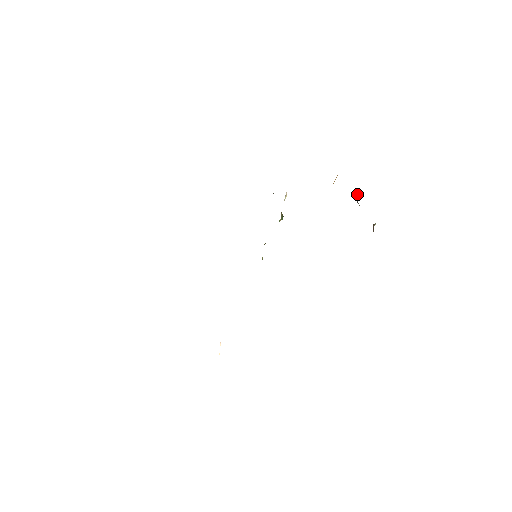
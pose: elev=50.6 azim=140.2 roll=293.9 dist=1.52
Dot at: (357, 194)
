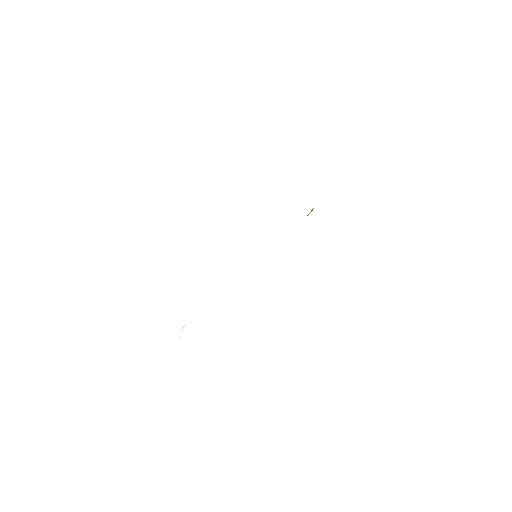
Dot at: occluded
